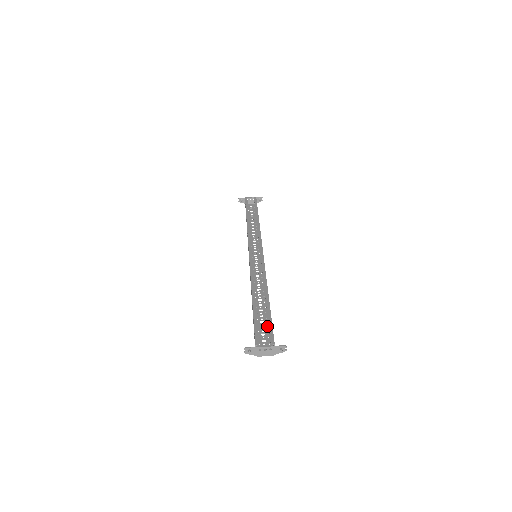
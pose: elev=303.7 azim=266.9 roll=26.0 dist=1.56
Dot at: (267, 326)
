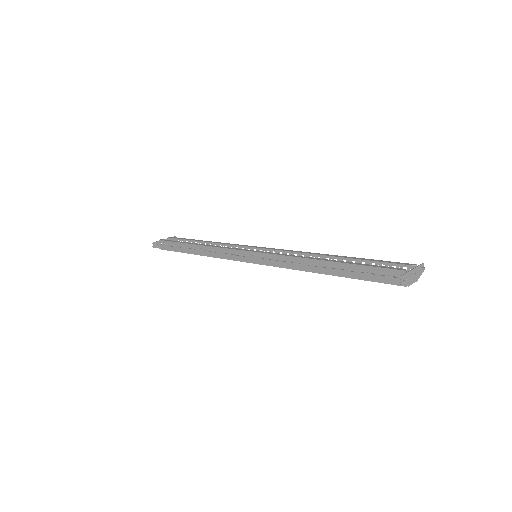
Dot at: occluded
